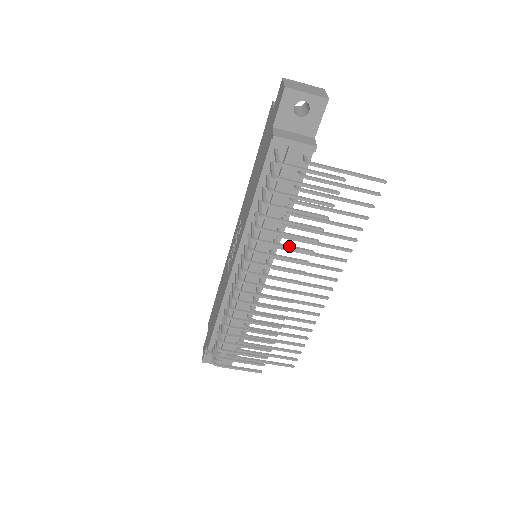
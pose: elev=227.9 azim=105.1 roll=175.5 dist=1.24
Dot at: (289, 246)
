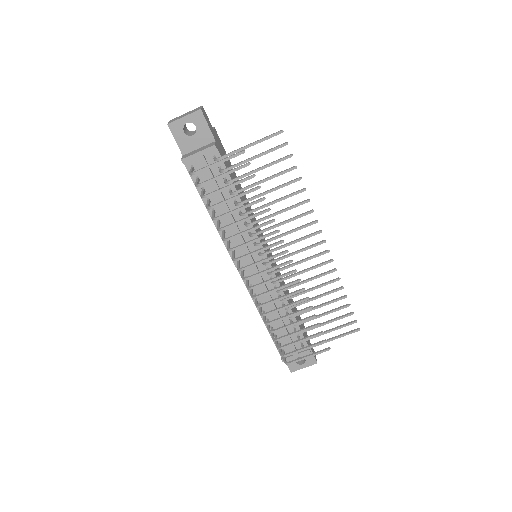
Dot at: (252, 228)
